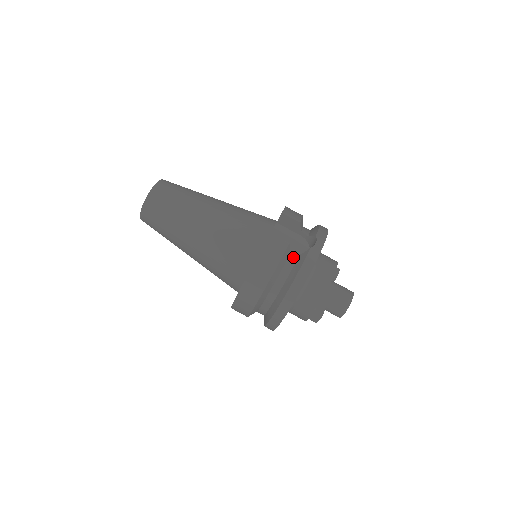
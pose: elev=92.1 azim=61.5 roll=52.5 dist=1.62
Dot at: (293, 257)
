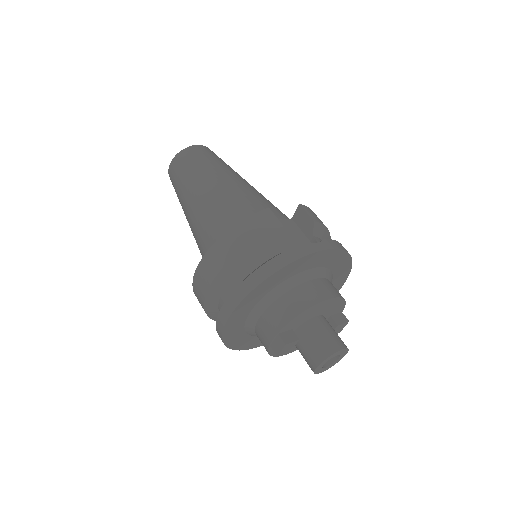
Dot at: (282, 246)
